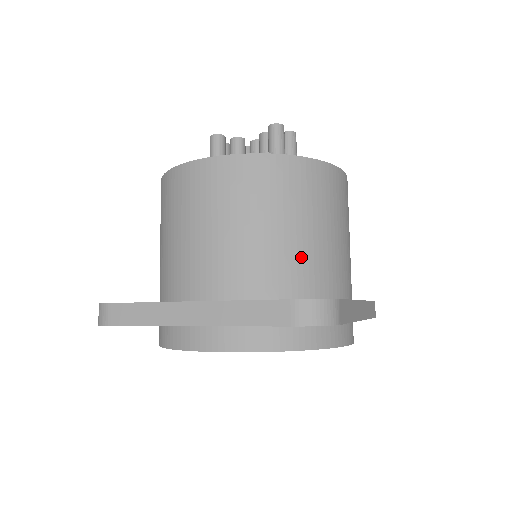
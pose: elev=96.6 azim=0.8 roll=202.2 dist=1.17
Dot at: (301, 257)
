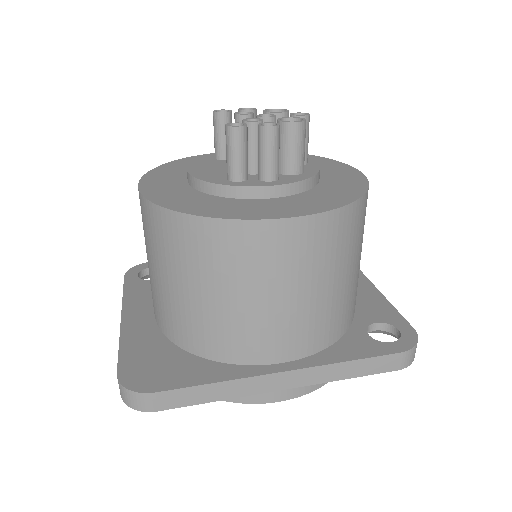
Dot at: (189, 317)
